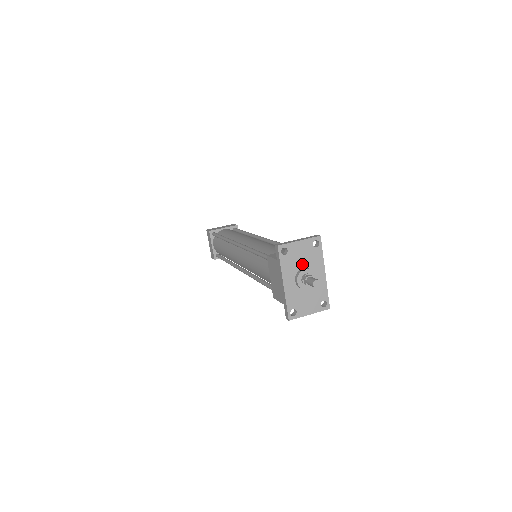
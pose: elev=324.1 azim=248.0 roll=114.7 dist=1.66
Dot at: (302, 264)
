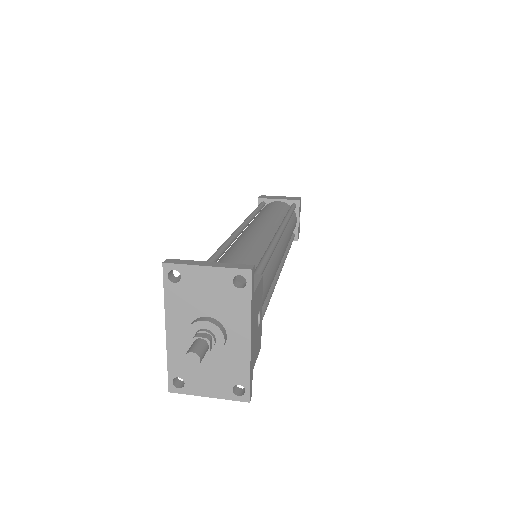
Dot at: (206, 309)
